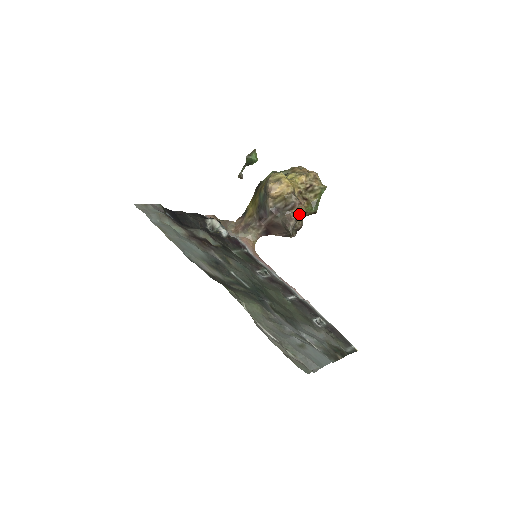
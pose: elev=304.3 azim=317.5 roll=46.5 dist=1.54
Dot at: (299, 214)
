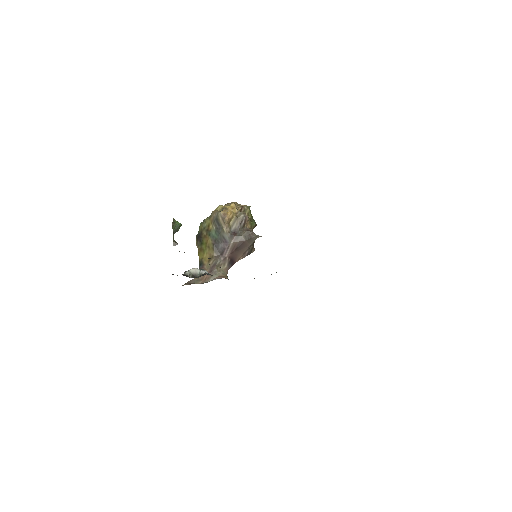
Dot at: occluded
